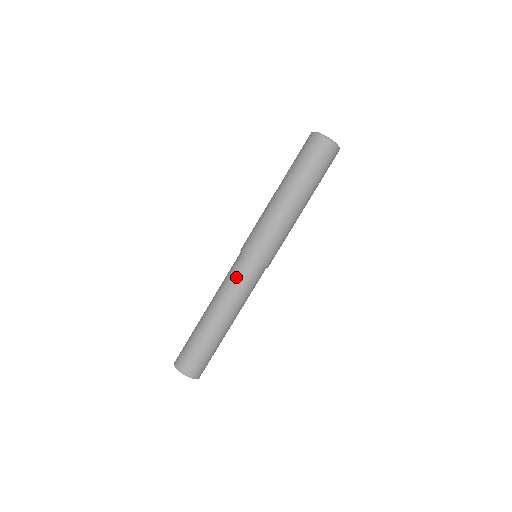
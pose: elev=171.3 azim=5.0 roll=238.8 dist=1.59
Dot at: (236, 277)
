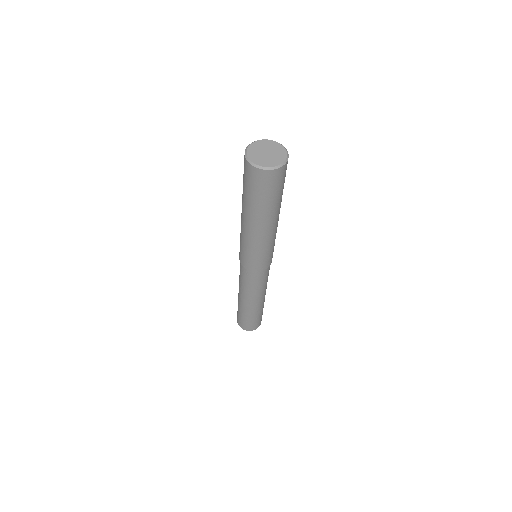
Dot at: (259, 283)
